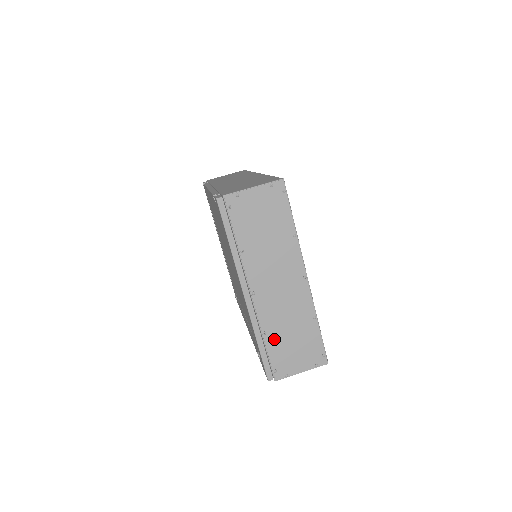
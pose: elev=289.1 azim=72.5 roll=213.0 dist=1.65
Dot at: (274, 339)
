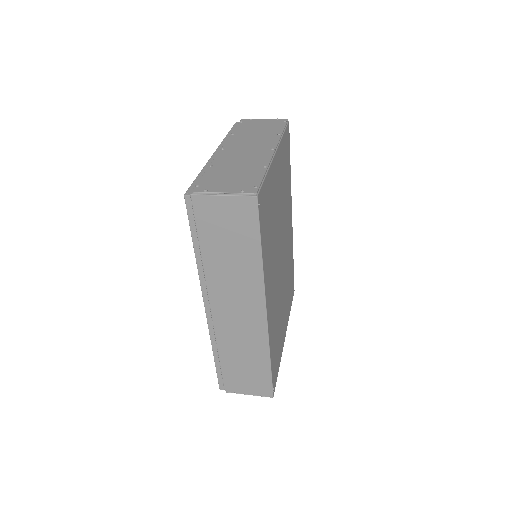
Dot at: (216, 170)
